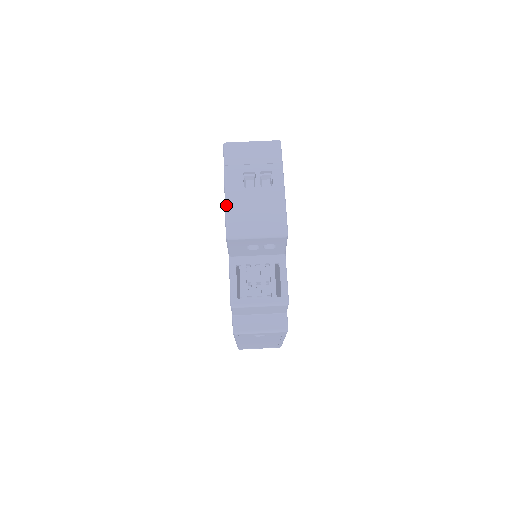
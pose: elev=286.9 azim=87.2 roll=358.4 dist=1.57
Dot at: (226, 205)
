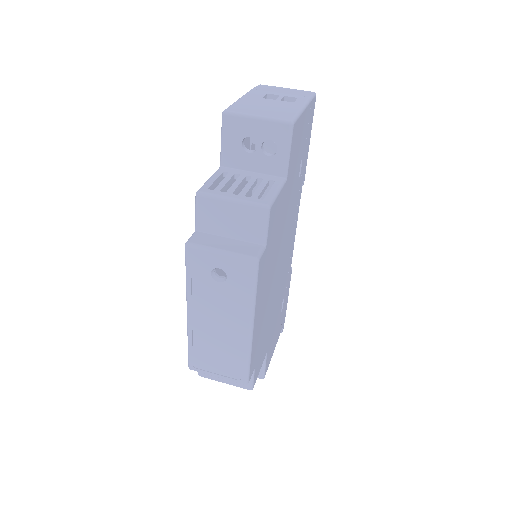
Dot at: (237, 100)
